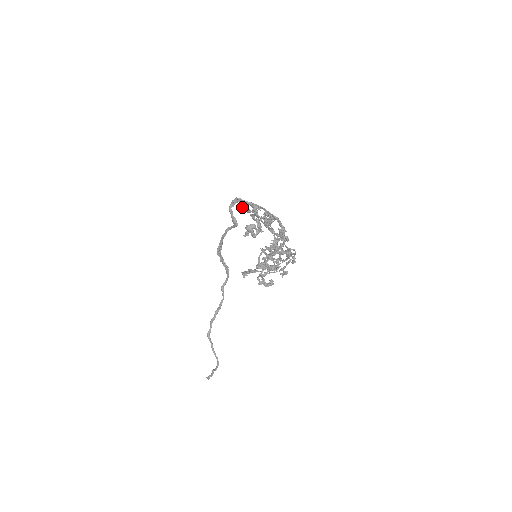
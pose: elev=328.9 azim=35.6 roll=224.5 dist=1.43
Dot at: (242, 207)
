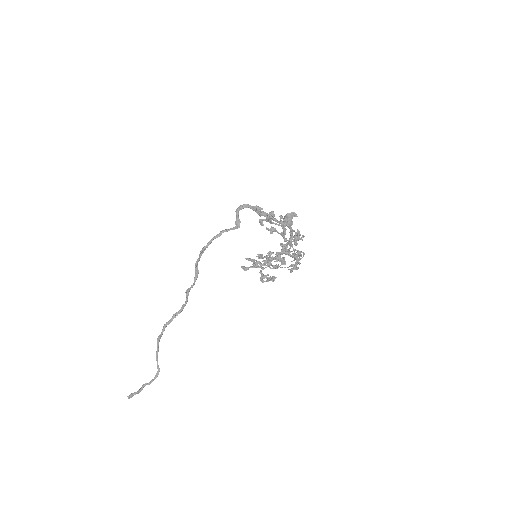
Dot at: (256, 210)
